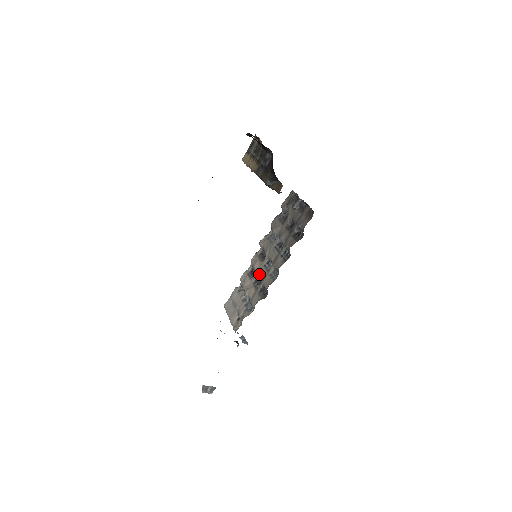
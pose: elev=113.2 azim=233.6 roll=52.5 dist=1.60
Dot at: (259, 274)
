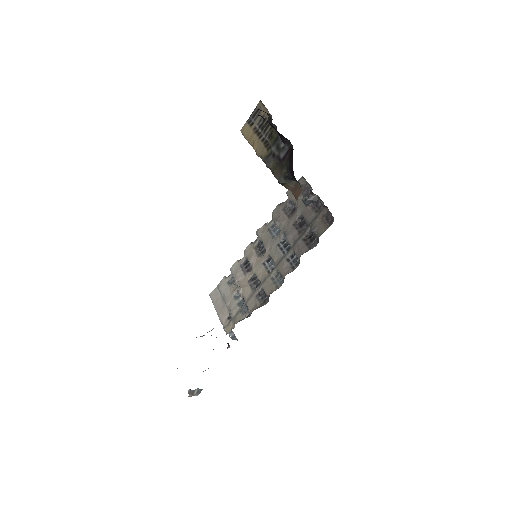
Dot at: (257, 272)
